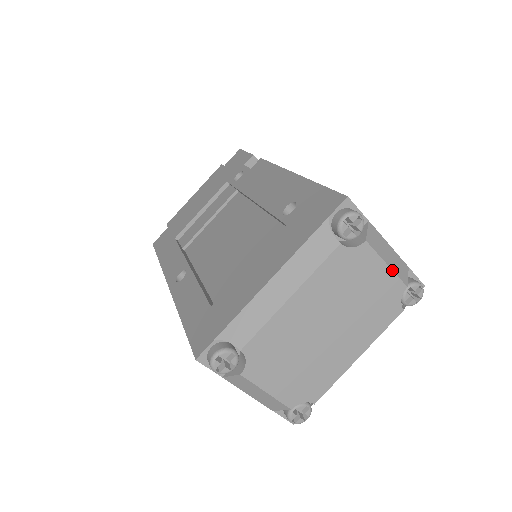
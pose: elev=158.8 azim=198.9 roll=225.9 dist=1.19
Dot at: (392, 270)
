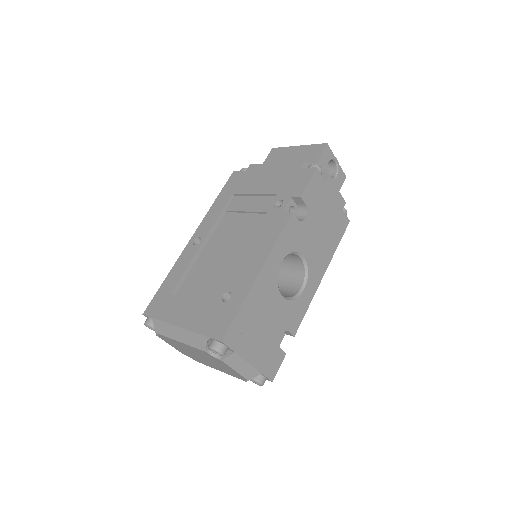
Dot at: (238, 373)
